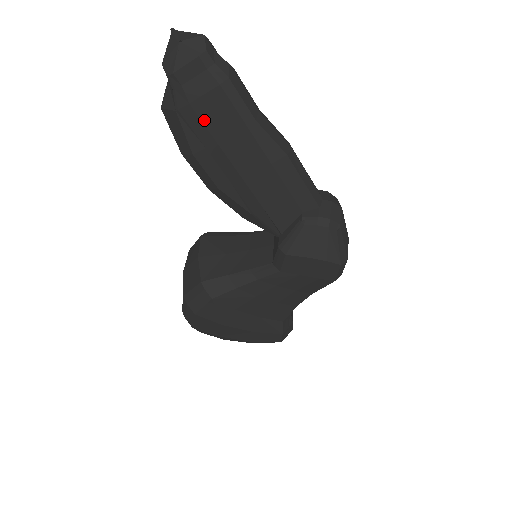
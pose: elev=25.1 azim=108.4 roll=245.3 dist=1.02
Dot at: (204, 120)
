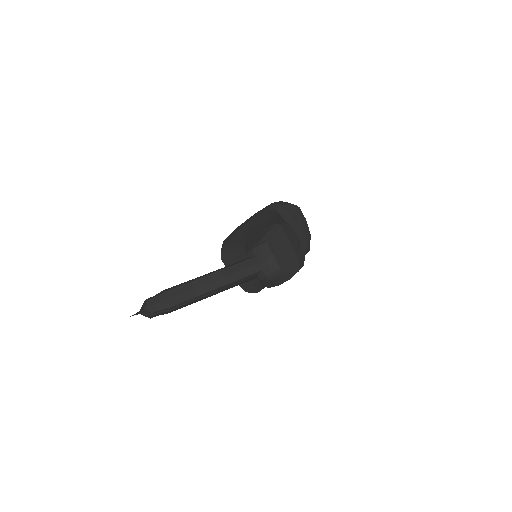
Dot at: occluded
